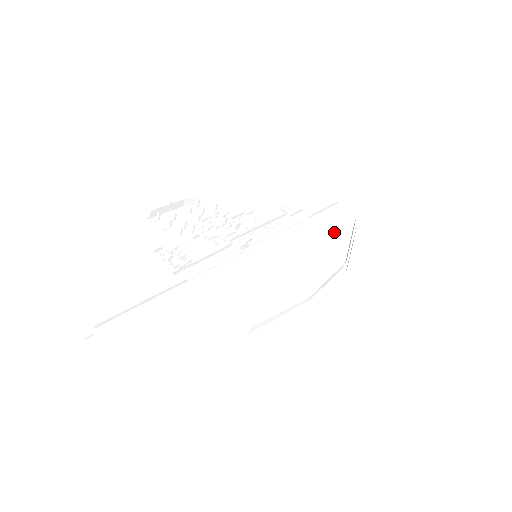
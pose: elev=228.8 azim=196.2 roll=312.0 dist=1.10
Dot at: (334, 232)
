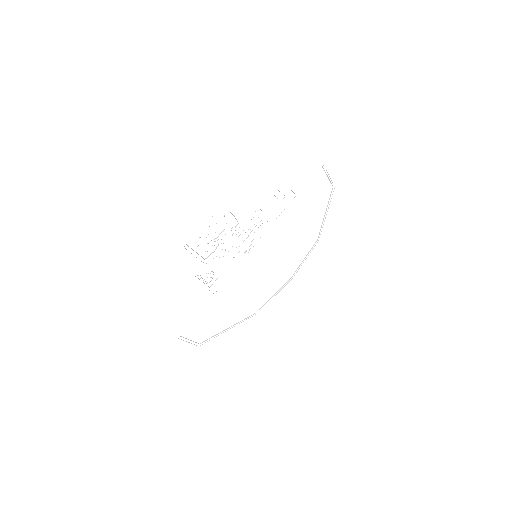
Dot at: (314, 207)
